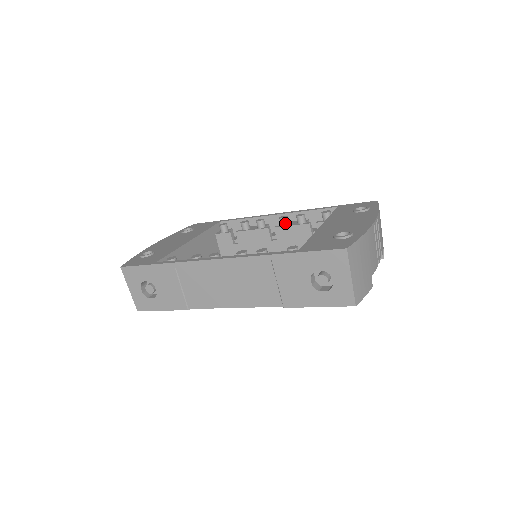
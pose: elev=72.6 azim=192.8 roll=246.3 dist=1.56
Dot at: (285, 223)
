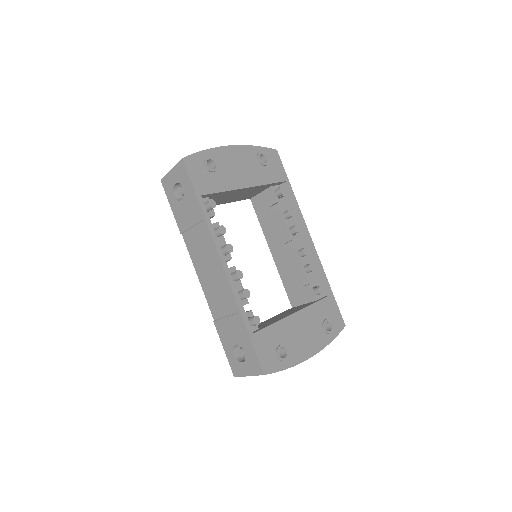
Dot at: (301, 255)
